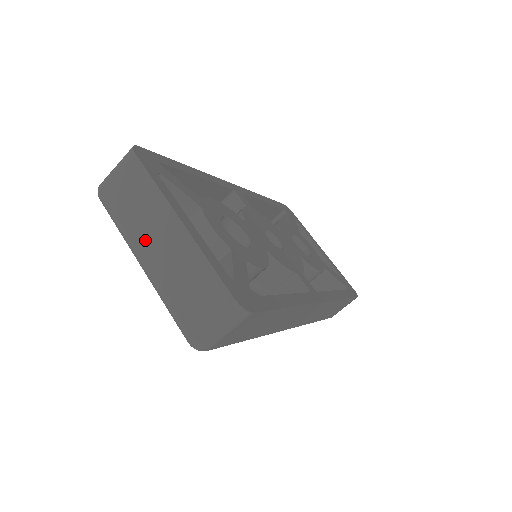
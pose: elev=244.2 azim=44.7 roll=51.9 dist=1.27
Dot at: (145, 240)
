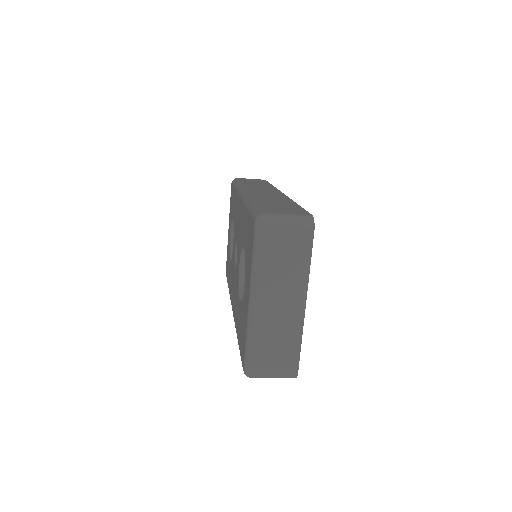
Dot at: (272, 294)
